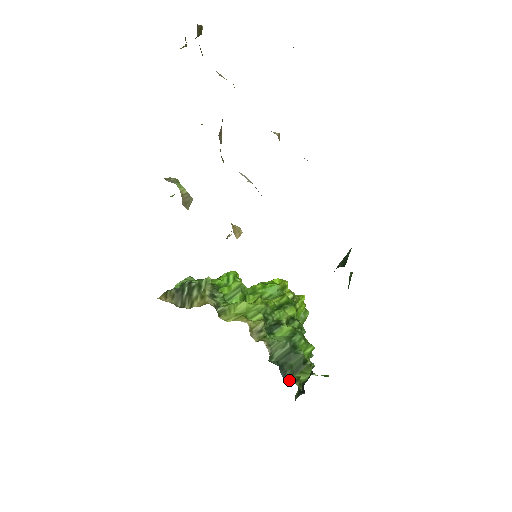
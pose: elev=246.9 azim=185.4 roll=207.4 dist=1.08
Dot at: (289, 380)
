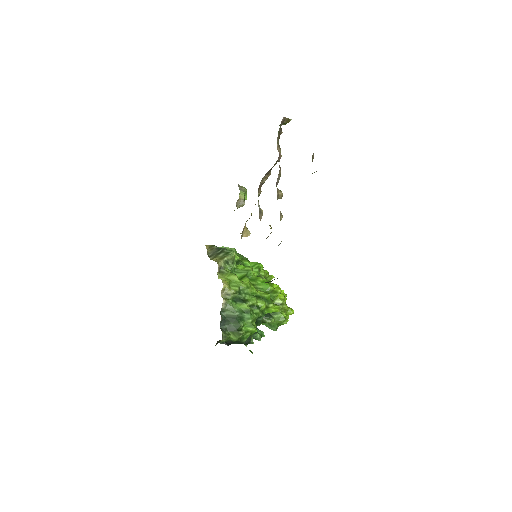
Dot at: (222, 329)
